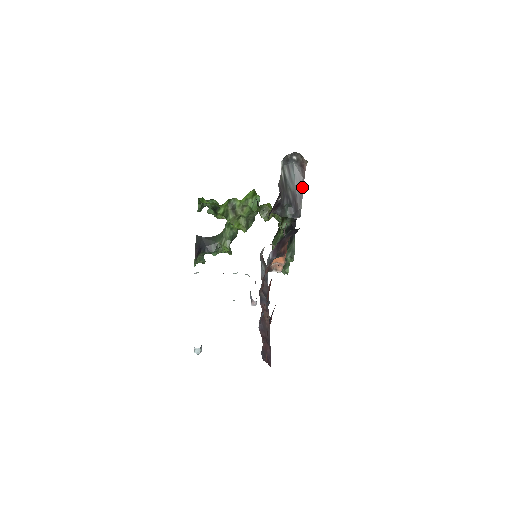
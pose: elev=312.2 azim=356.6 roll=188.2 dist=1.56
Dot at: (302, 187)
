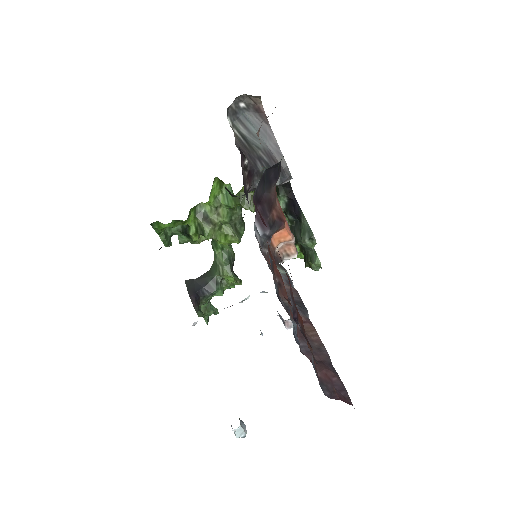
Dot at: (273, 137)
